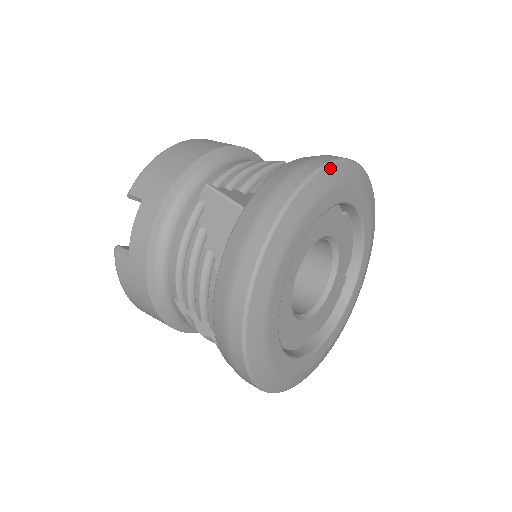
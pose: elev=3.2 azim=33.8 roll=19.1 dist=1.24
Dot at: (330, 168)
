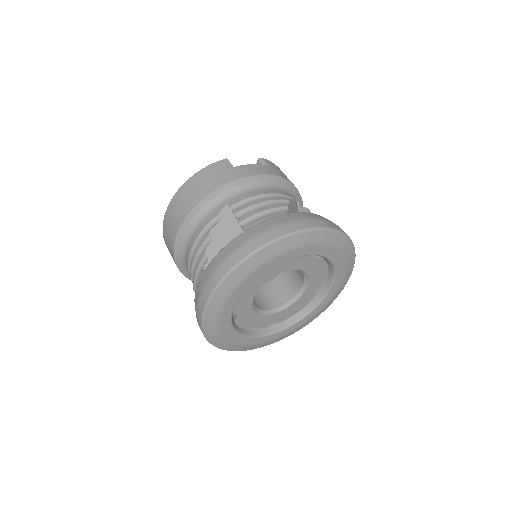
Dot at: (354, 259)
